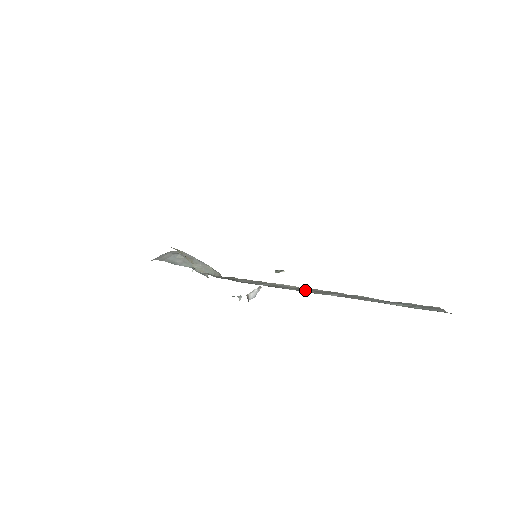
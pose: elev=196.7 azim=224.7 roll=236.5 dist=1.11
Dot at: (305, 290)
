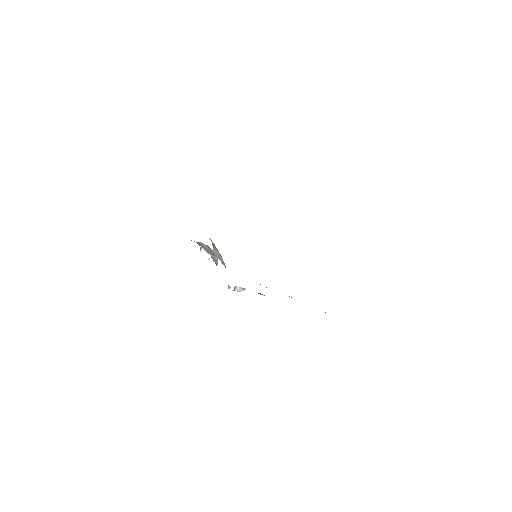
Dot at: occluded
